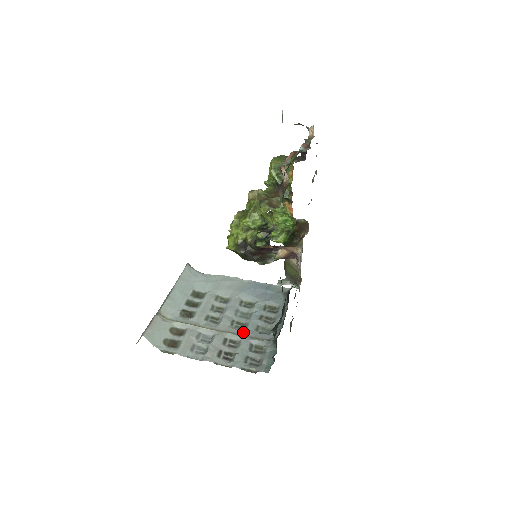
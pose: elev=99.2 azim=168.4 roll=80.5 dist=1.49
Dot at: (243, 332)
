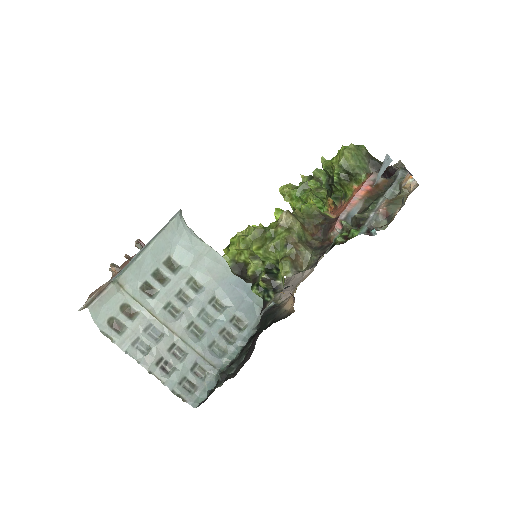
Dot at: (195, 345)
